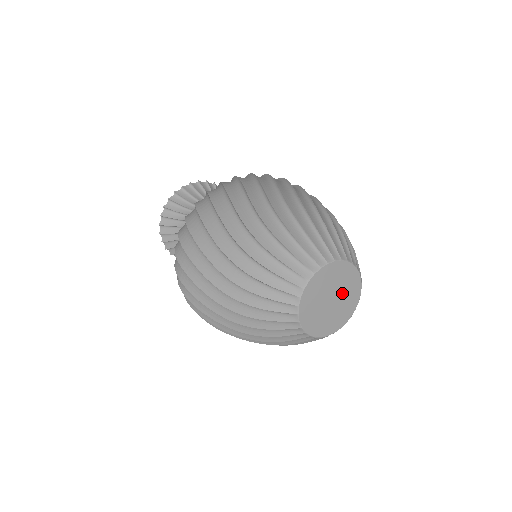
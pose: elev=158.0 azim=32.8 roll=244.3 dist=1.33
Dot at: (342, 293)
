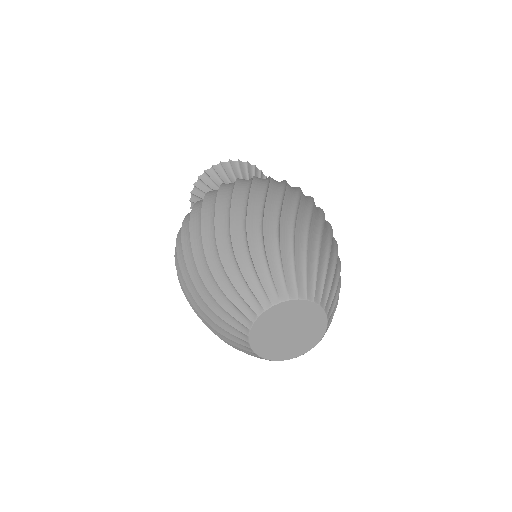
Dot at: (298, 322)
